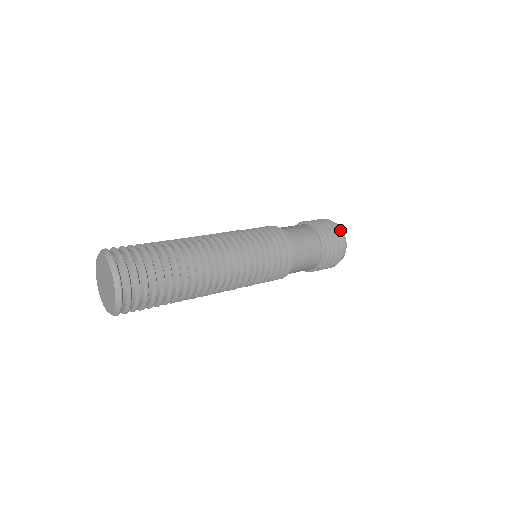
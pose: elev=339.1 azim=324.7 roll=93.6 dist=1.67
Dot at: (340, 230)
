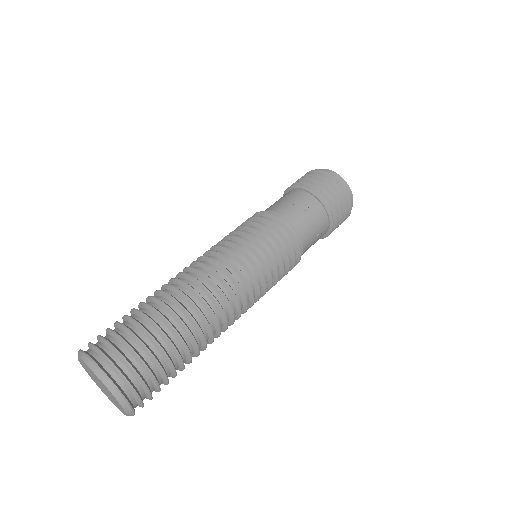
Dot at: (348, 190)
